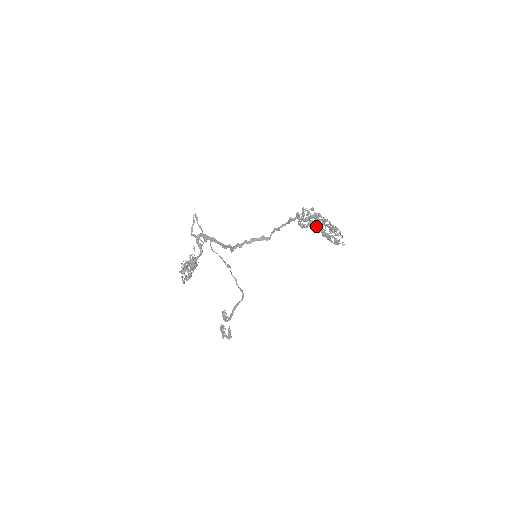
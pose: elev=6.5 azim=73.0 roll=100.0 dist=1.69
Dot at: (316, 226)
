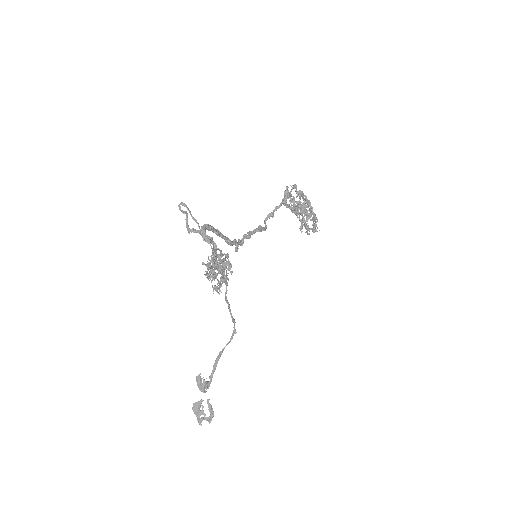
Dot at: occluded
